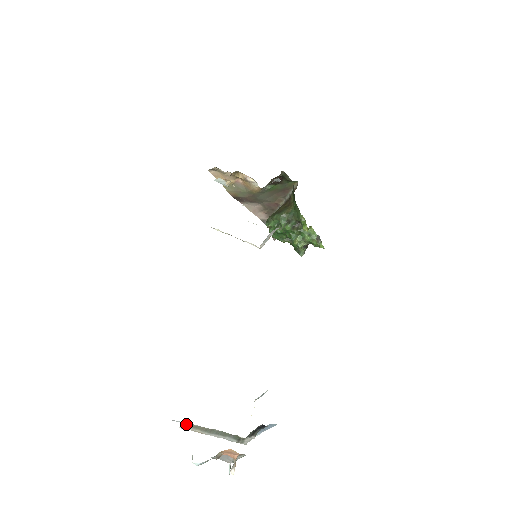
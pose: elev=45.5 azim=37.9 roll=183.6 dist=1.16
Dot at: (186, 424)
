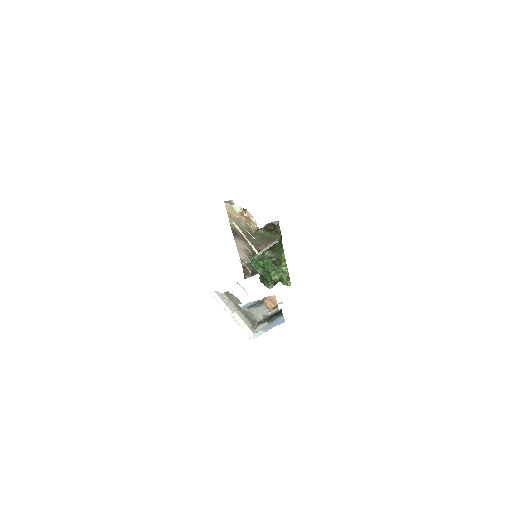
Dot at: (227, 293)
